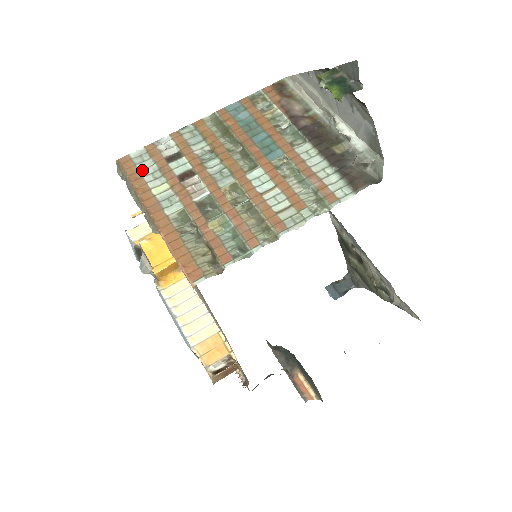
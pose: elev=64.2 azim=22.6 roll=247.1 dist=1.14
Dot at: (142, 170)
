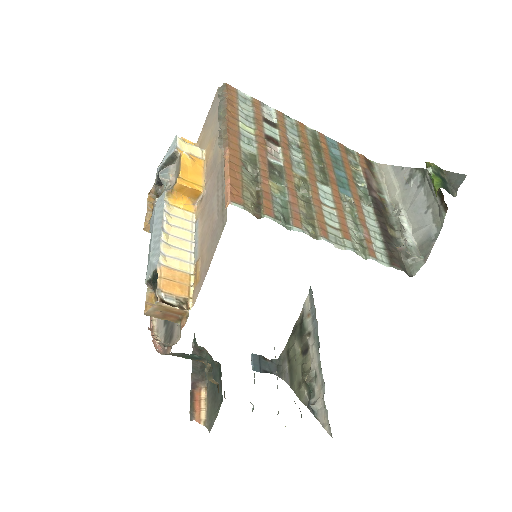
Dot at: (240, 106)
